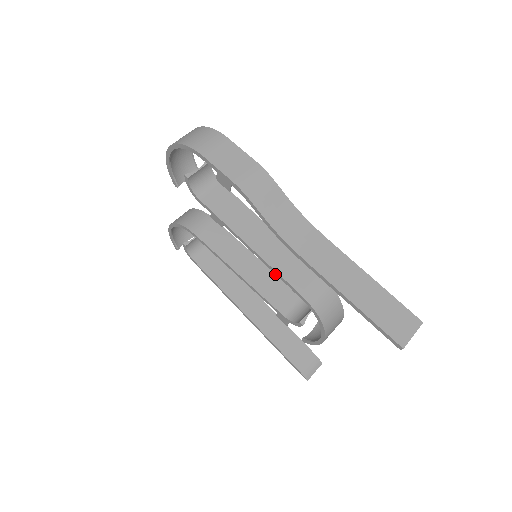
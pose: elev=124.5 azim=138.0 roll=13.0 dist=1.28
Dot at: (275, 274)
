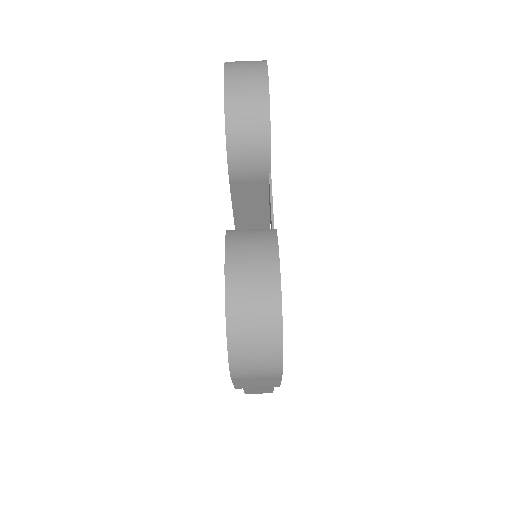
Dot at: occluded
